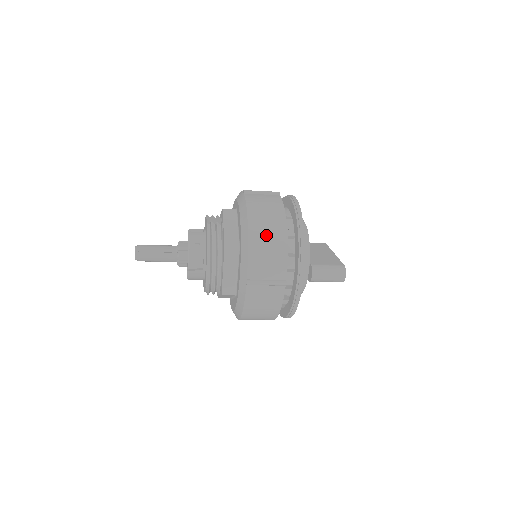
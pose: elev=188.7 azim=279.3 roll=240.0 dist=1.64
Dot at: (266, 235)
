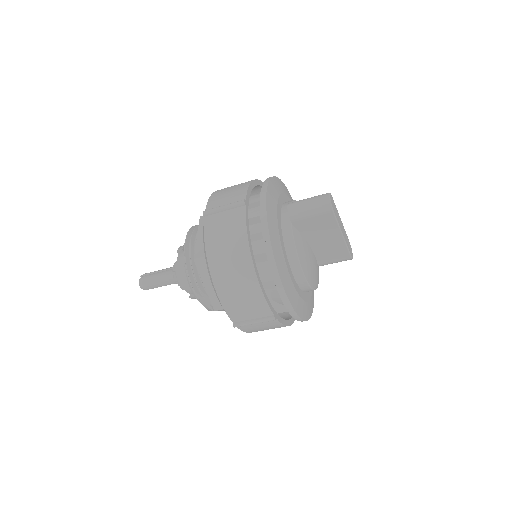
Dot at: occluded
